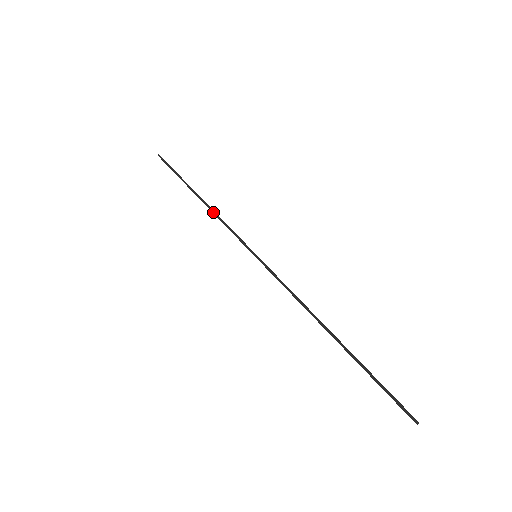
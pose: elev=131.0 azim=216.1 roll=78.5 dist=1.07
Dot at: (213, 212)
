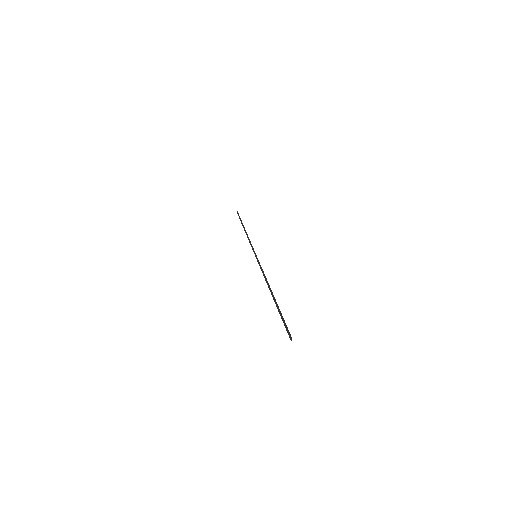
Dot at: (247, 236)
